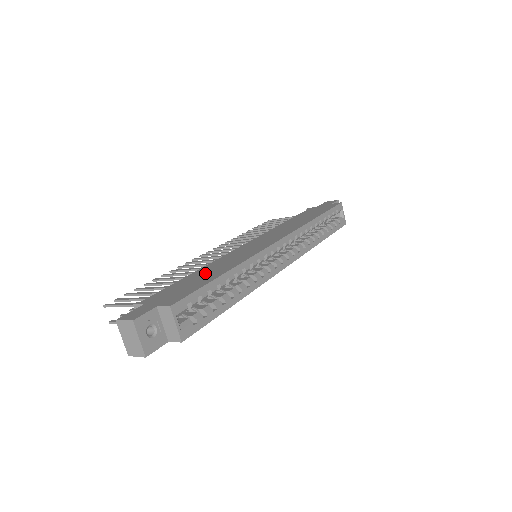
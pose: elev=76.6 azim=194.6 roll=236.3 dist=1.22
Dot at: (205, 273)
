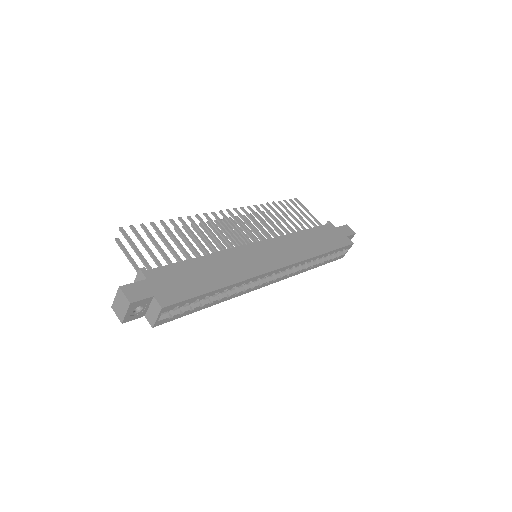
Dot at: (207, 270)
